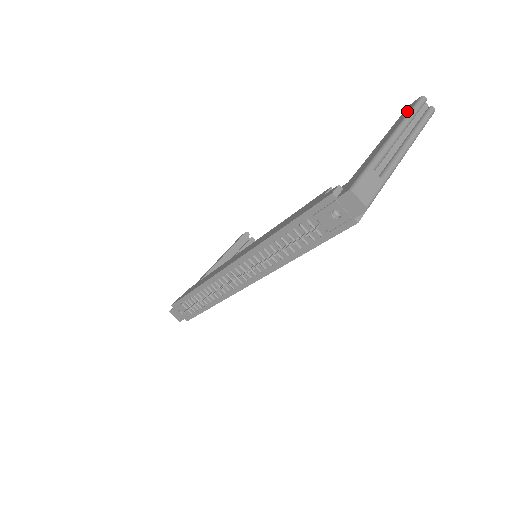
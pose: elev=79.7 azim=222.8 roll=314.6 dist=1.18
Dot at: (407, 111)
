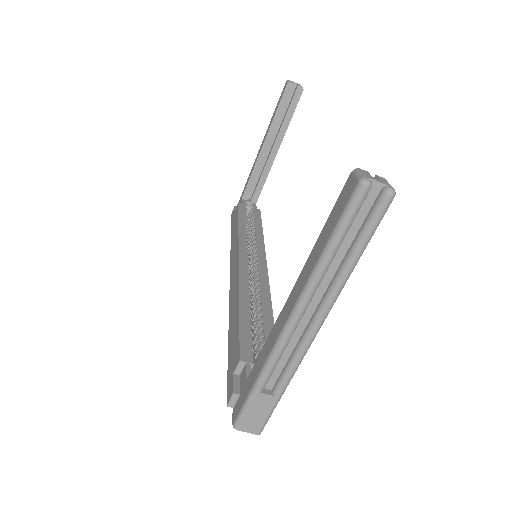
Dot at: (329, 229)
